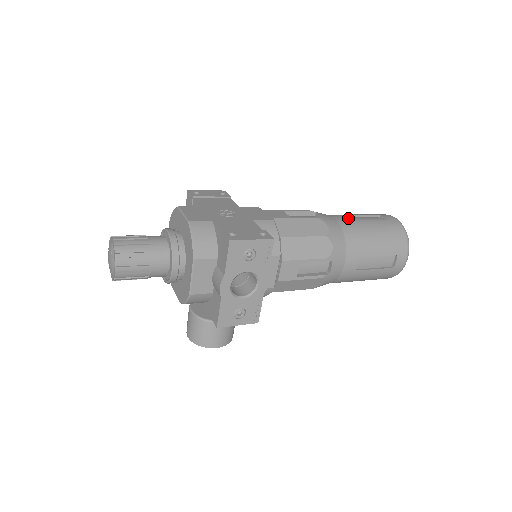
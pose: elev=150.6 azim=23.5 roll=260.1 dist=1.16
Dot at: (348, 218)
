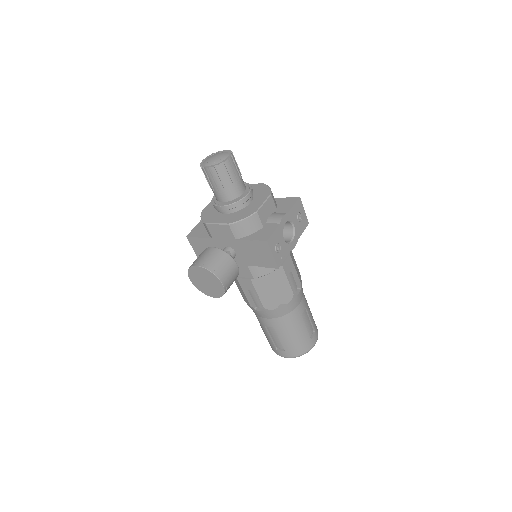
Dot at: occluded
